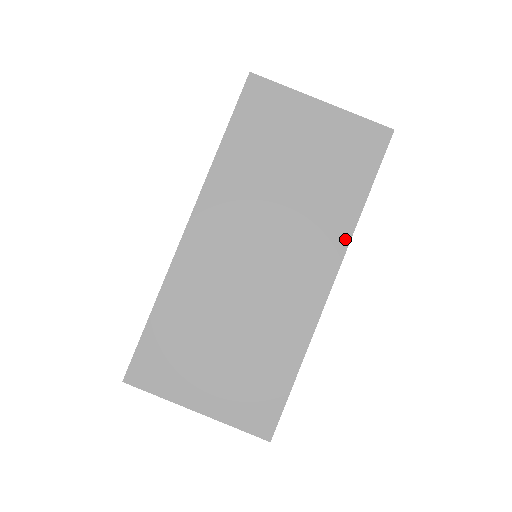
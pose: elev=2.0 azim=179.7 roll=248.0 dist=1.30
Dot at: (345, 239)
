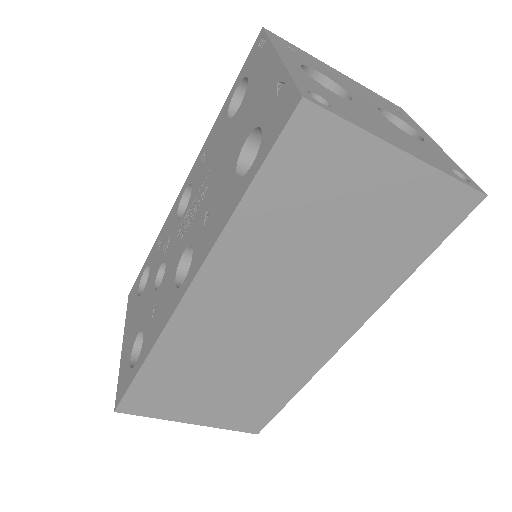
Dot at: (374, 306)
